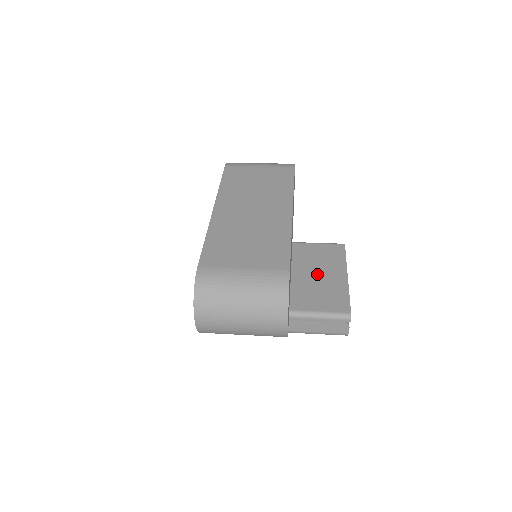
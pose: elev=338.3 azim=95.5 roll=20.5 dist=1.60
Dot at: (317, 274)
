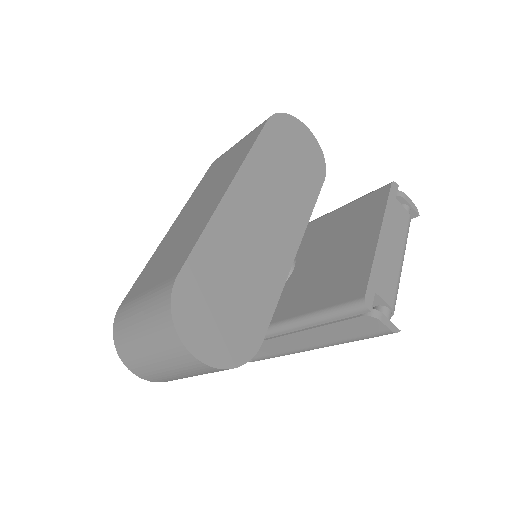
Dot at: (340, 248)
